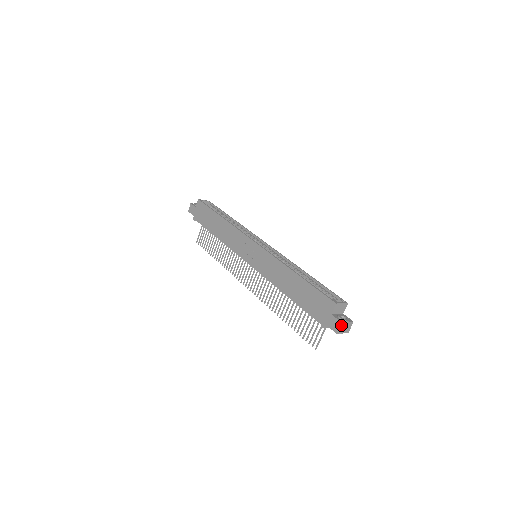
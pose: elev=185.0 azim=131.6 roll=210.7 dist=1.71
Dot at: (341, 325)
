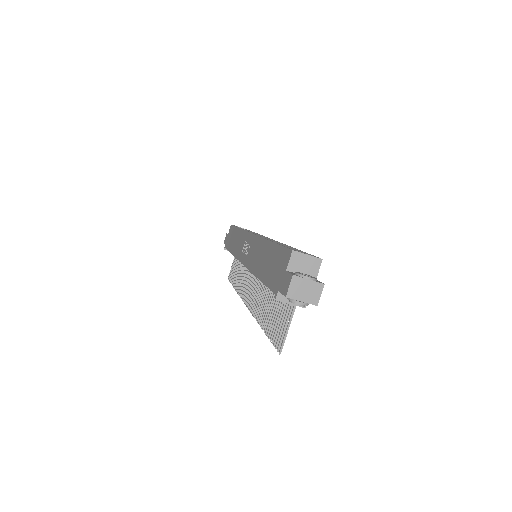
Dot at: (293, 281)
